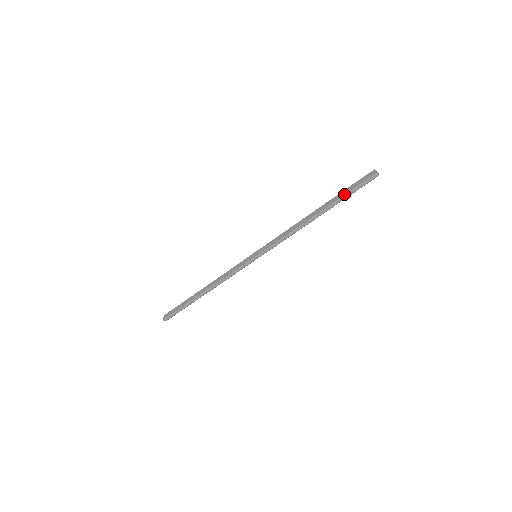
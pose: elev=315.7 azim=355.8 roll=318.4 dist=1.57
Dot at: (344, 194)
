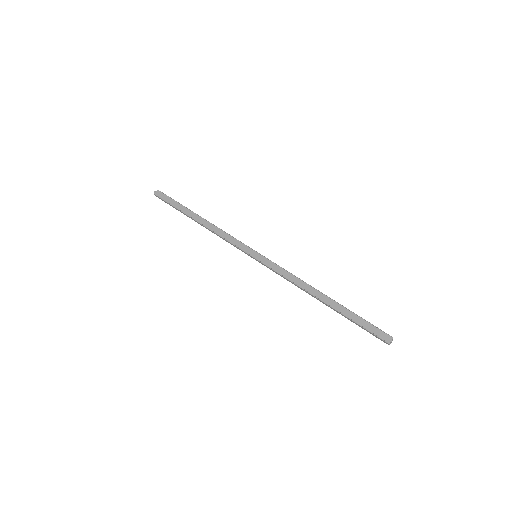
Dot at: (354, 320)
